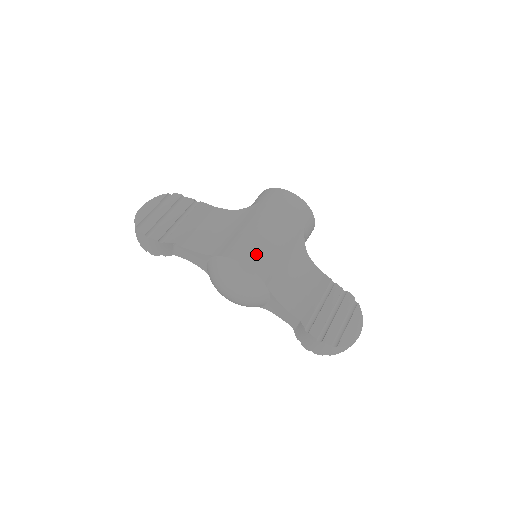
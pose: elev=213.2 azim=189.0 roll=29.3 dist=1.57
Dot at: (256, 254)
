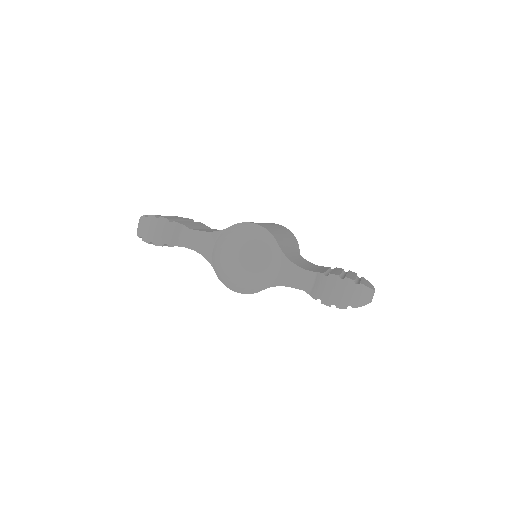
Dot at: (264, 225)
